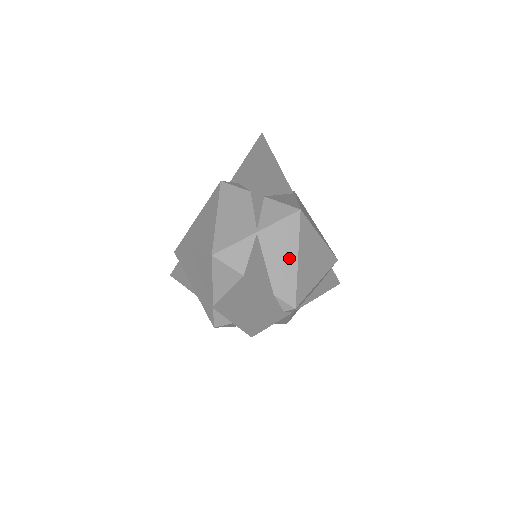
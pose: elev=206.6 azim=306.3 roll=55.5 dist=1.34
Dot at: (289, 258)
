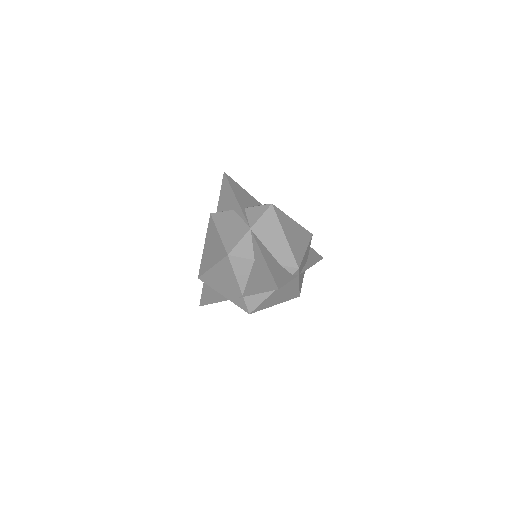
Dot at: (279, 237)
